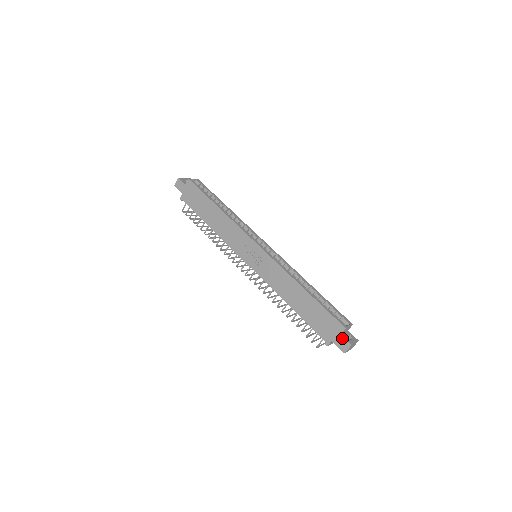
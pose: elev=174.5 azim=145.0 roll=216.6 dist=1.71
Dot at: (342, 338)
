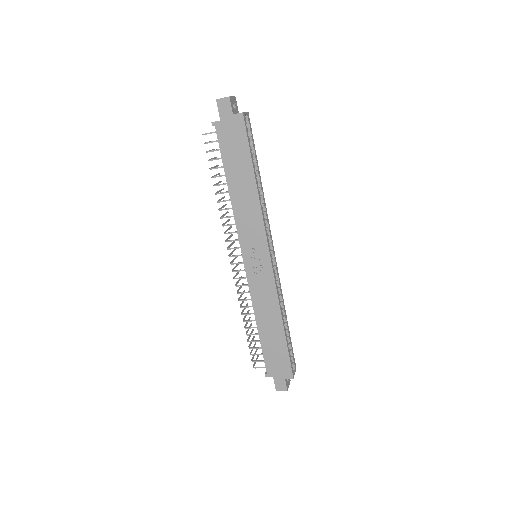
Dot at: (284, 382)
